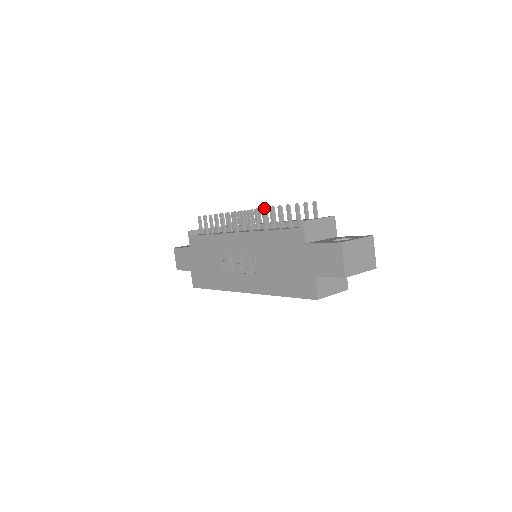
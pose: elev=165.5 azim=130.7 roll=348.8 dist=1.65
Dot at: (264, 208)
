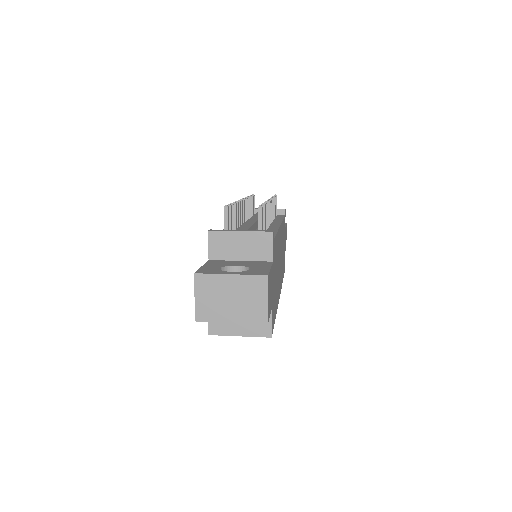
Dot at: (237, 201)
